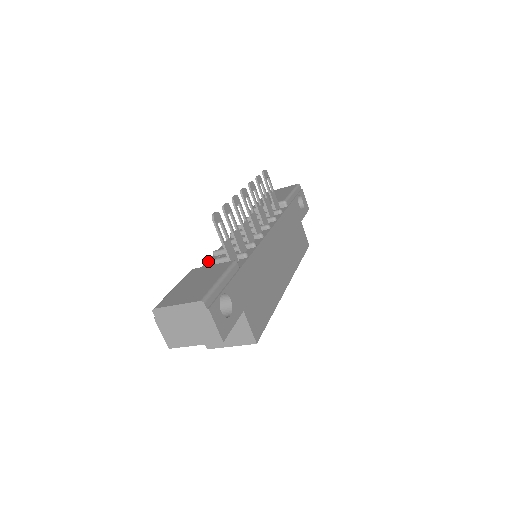
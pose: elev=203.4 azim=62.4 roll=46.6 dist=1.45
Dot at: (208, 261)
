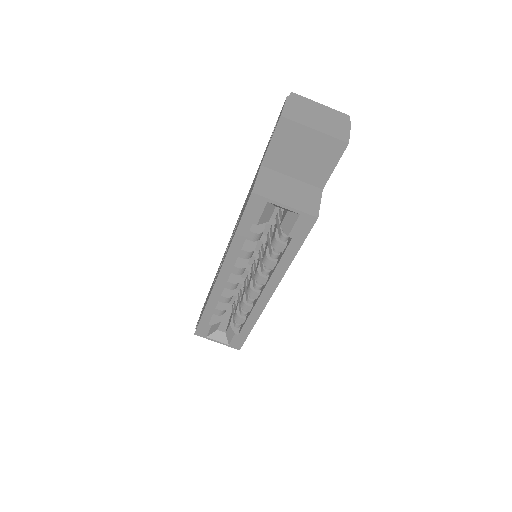
Dot at: occluded
